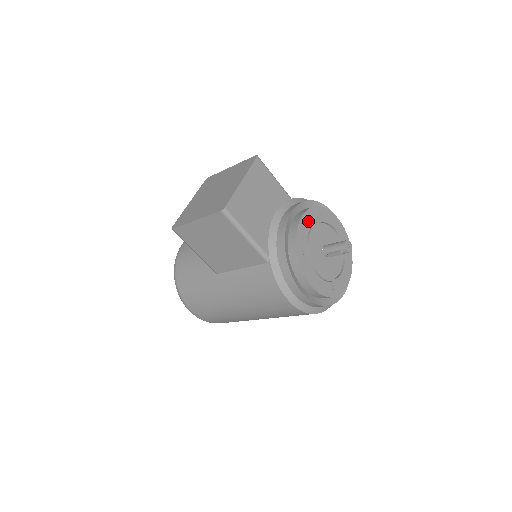
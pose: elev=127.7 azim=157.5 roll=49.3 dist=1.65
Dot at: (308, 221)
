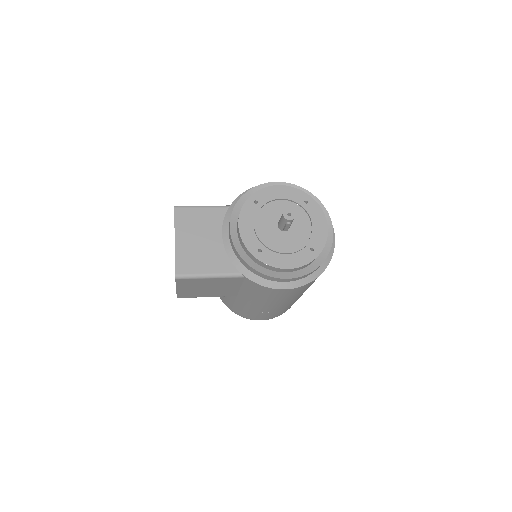
Dot at: (247, 220)
